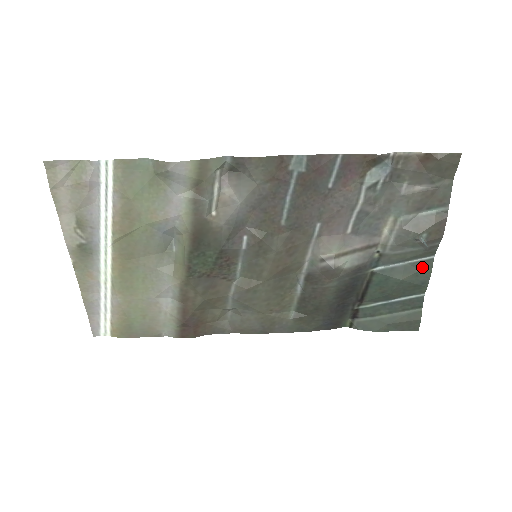
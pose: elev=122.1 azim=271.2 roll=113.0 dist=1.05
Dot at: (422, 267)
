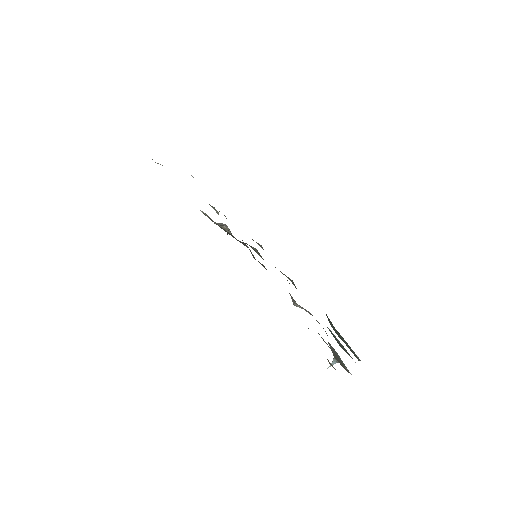
Dot at: occluded
